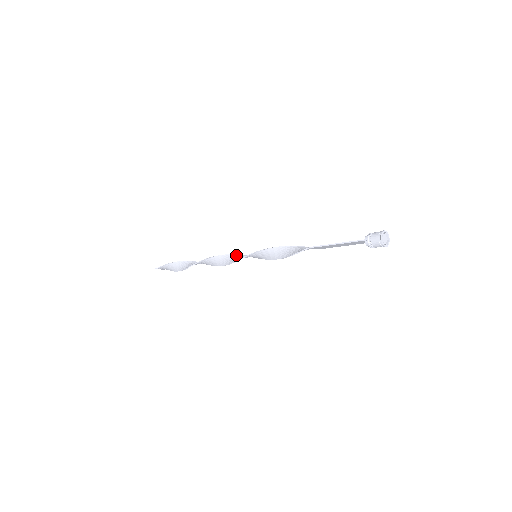
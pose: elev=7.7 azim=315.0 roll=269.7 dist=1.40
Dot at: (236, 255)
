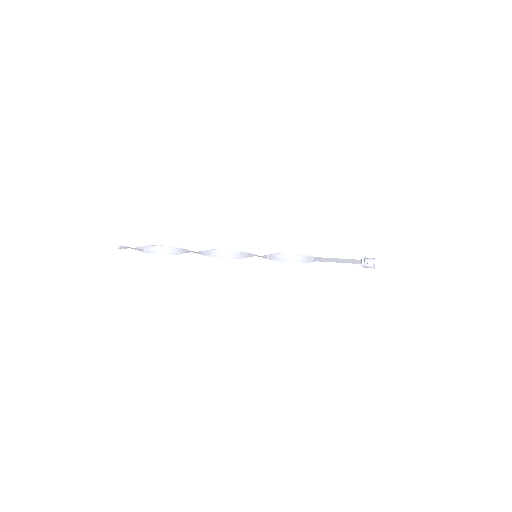
Dot at: (231, 251)
